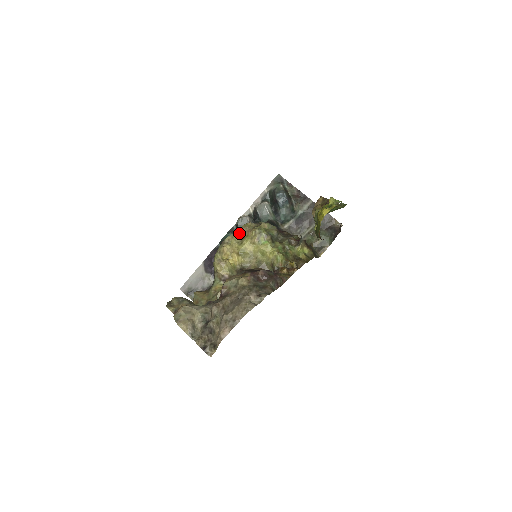
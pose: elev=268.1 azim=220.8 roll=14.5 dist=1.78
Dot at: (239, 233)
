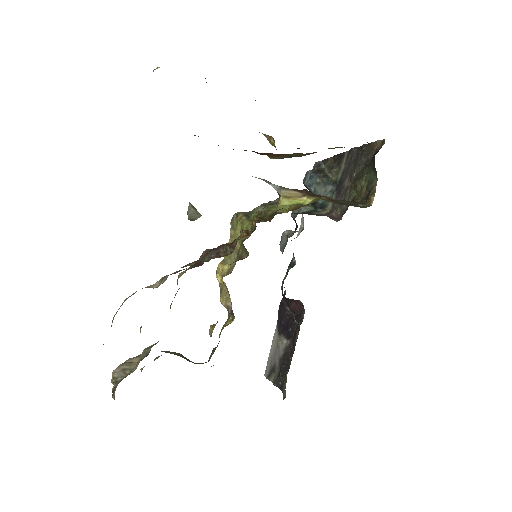
Dot at: occluded
